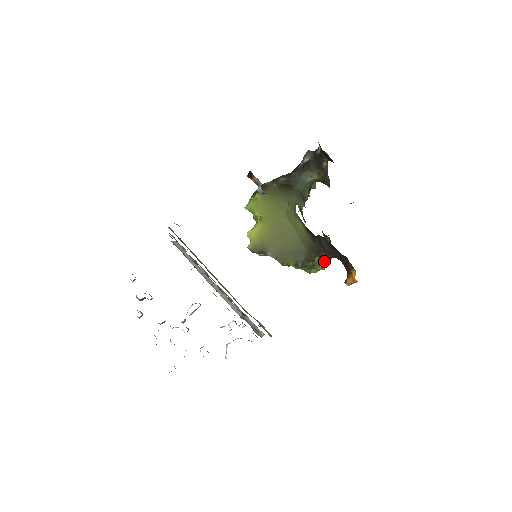
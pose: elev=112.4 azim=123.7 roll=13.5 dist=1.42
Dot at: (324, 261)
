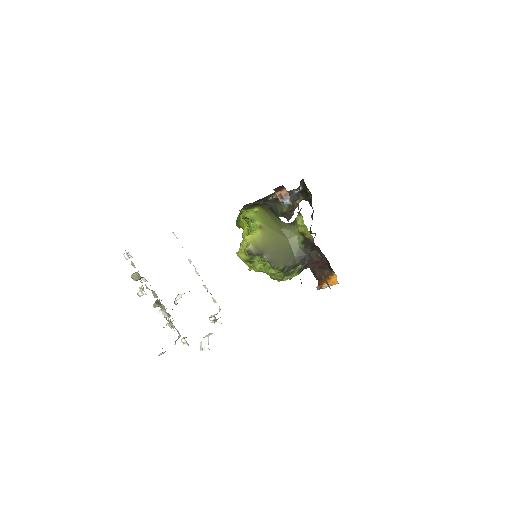
Dot at: (302, 270)
